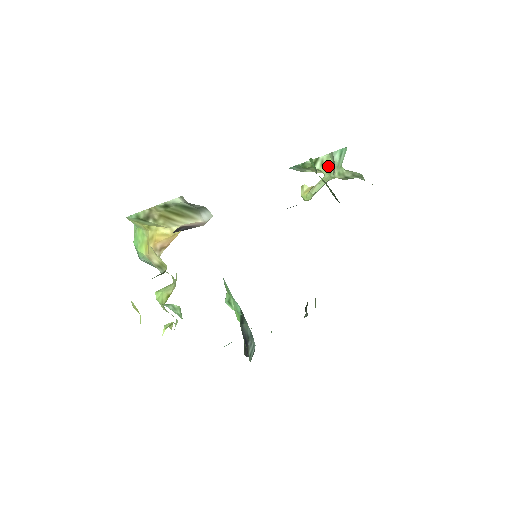
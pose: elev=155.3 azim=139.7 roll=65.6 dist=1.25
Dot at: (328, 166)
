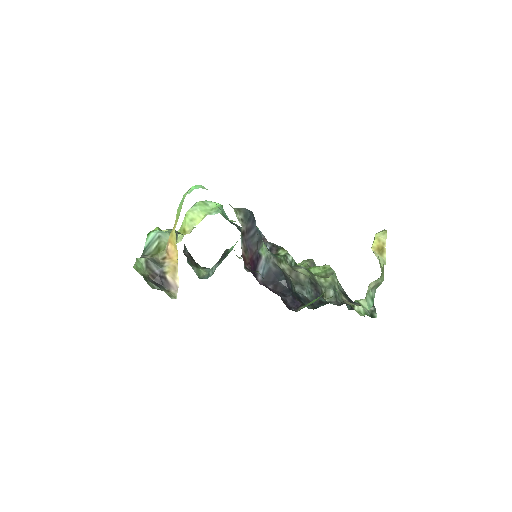
Dot at: (383, 274)
